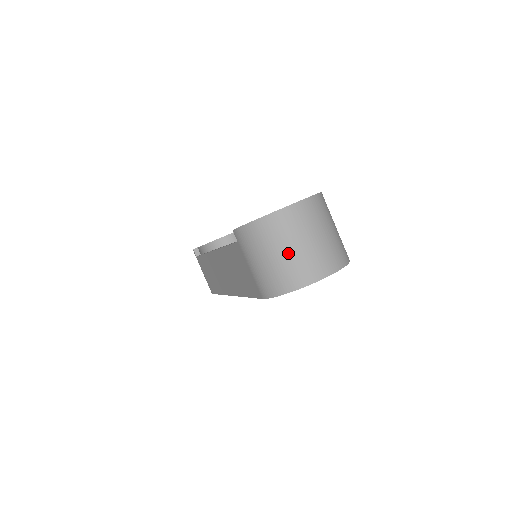
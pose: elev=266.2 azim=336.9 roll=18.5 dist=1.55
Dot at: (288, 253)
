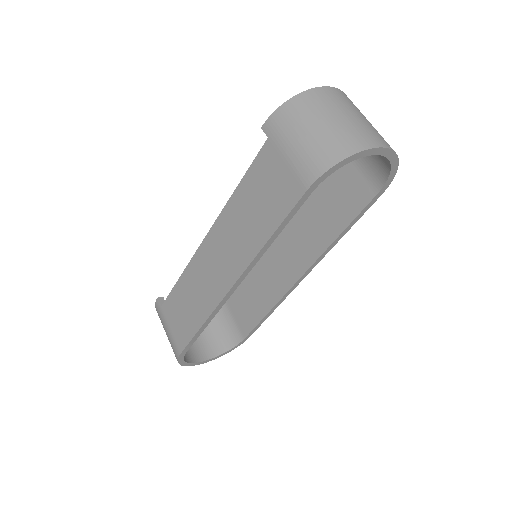
Dot at: (339, 120)
